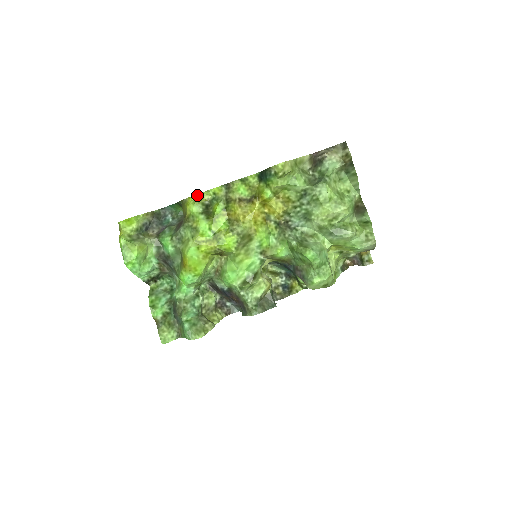
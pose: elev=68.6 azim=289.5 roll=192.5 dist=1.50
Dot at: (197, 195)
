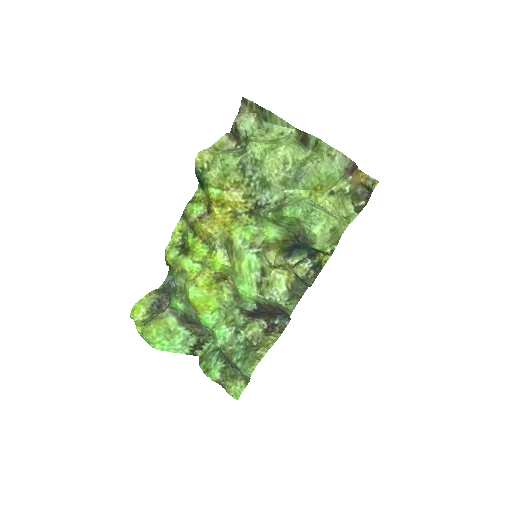
Dot at: (169, 244)
